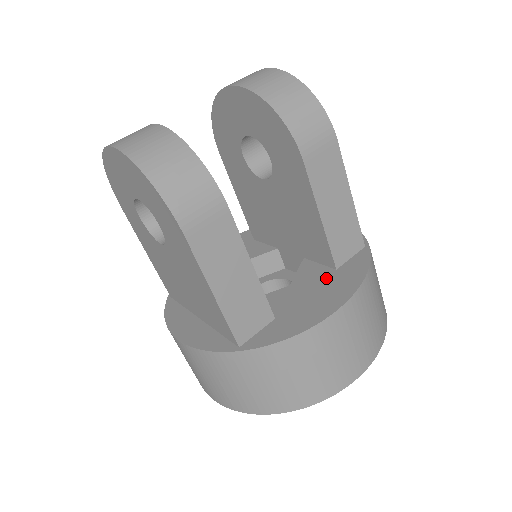
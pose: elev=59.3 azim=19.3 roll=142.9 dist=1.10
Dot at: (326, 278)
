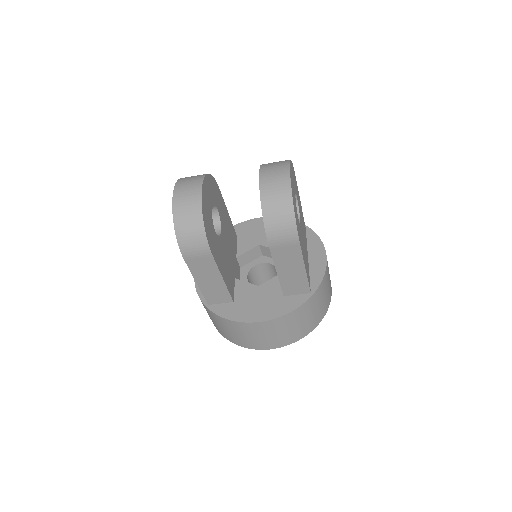
Dot at: (274, 297)
